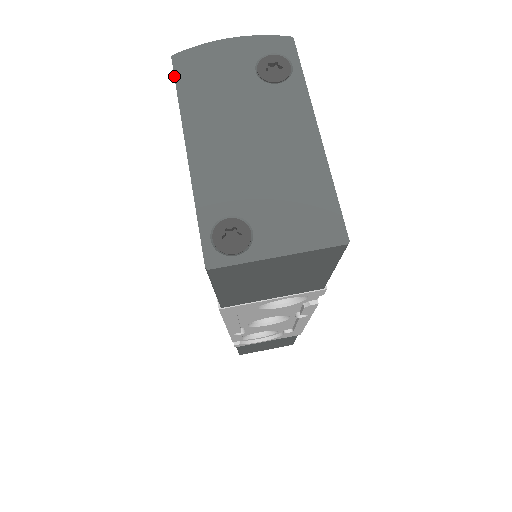
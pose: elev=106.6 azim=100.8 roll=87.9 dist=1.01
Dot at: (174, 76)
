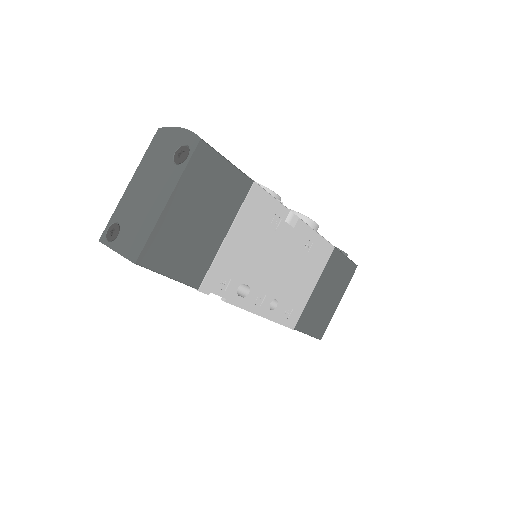
Dot at: (152, 141)
